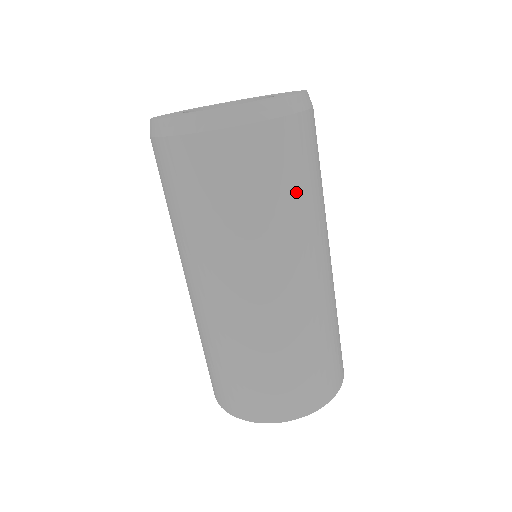
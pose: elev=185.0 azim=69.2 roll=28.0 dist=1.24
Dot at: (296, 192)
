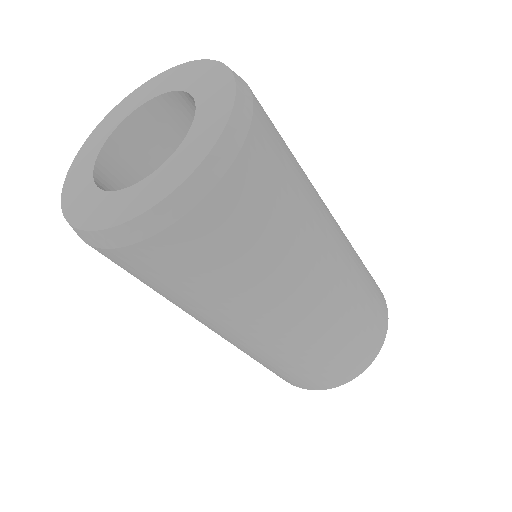
Dot at: (180, 295)
